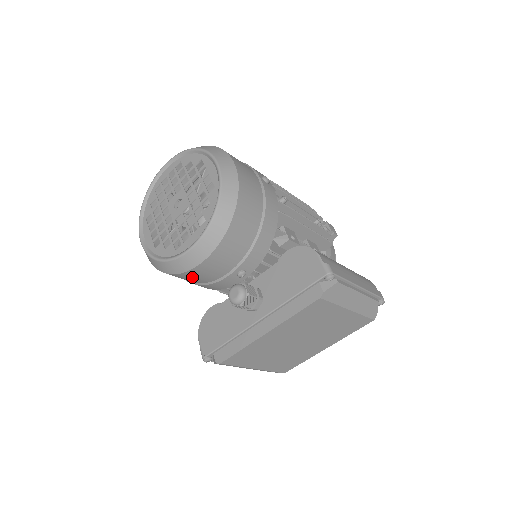
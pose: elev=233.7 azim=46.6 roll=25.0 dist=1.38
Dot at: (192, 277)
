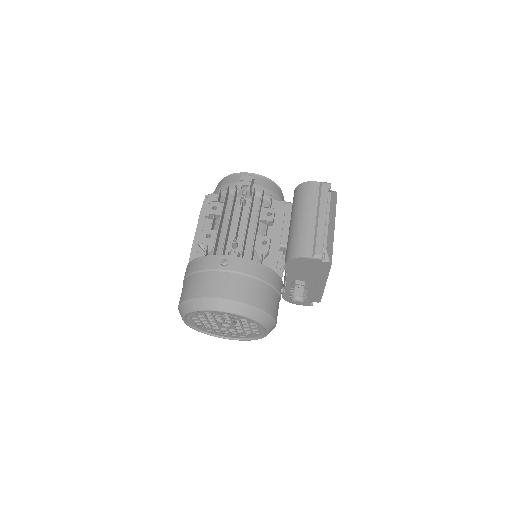
Dot at: occluded
